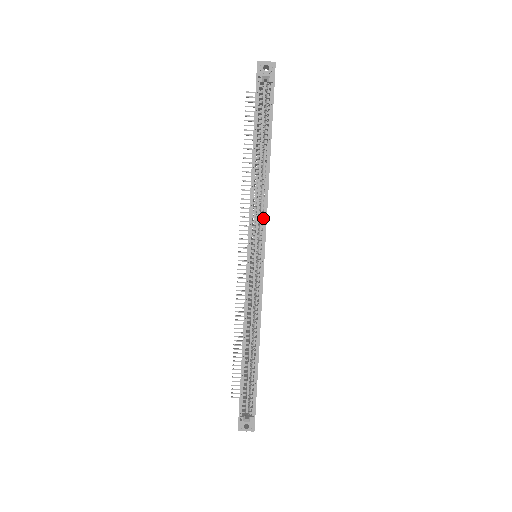
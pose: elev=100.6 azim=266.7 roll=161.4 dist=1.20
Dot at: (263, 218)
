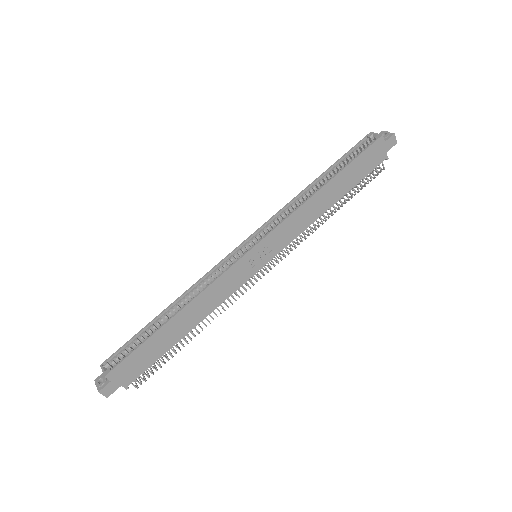
Dot at: (283, 221)
